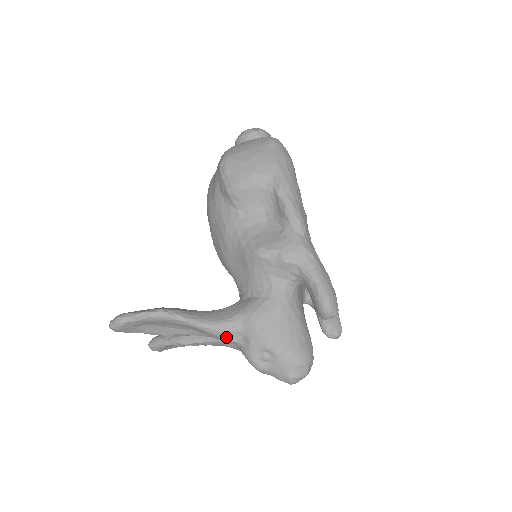
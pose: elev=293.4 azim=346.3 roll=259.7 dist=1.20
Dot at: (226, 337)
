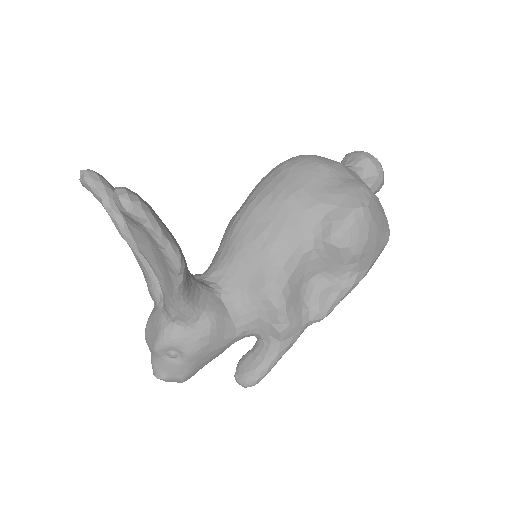
Dot at: (175, 313)
